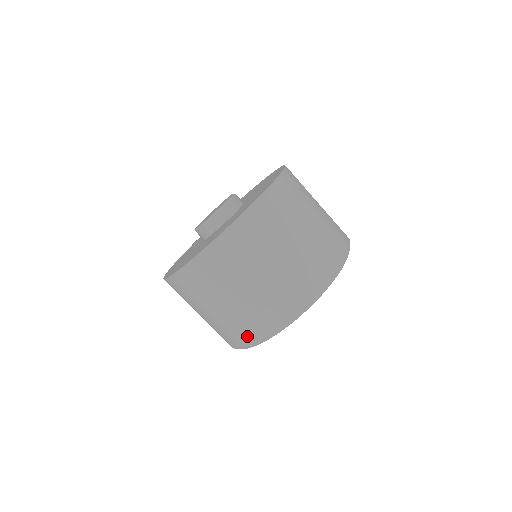
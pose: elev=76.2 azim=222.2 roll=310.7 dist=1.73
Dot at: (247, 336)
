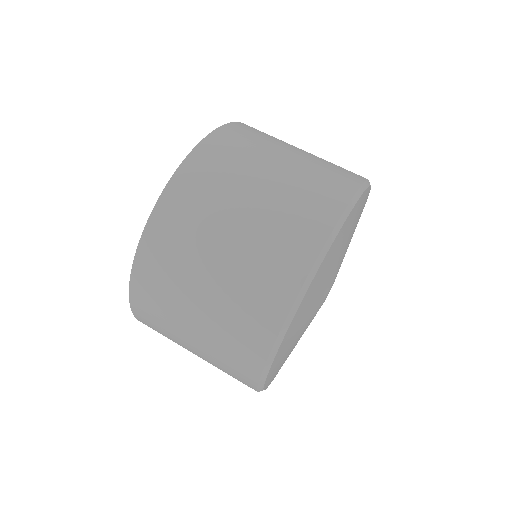
Dot at: (315, 220)
